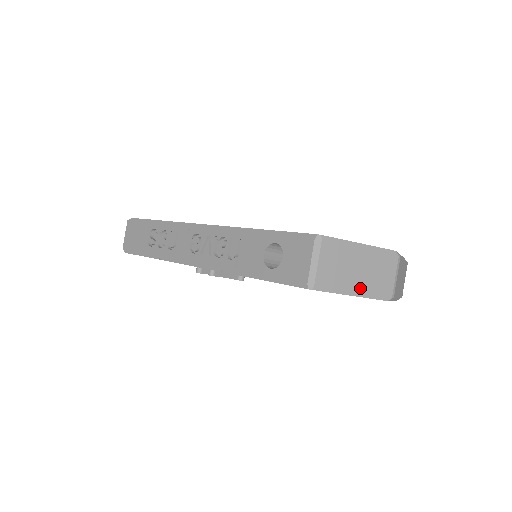
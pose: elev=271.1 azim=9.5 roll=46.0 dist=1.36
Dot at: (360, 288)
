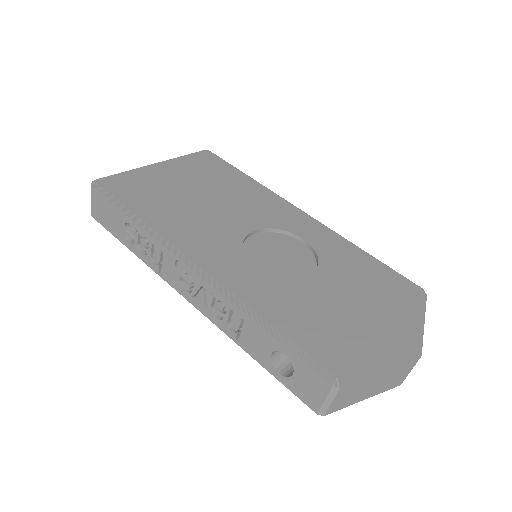
Dot at: (370, 395)
